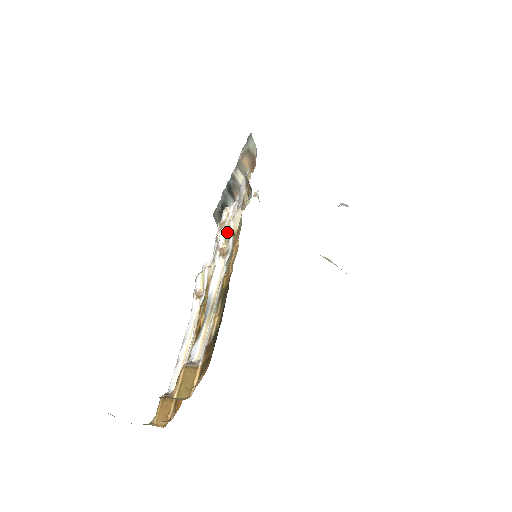
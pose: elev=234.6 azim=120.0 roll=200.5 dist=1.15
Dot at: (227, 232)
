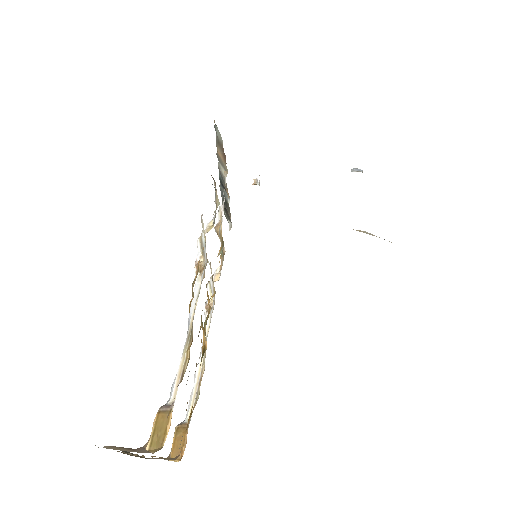
Dot at: (201, 244)
